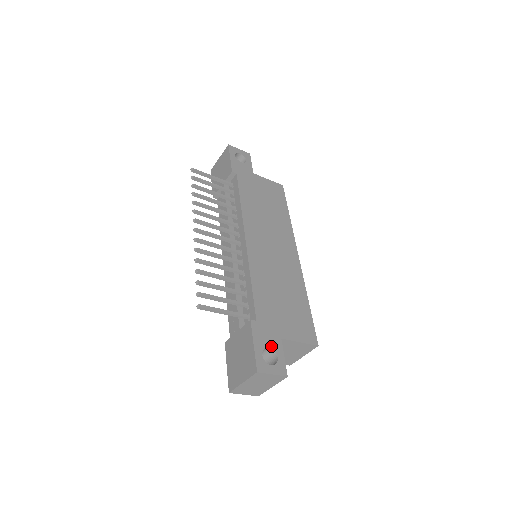
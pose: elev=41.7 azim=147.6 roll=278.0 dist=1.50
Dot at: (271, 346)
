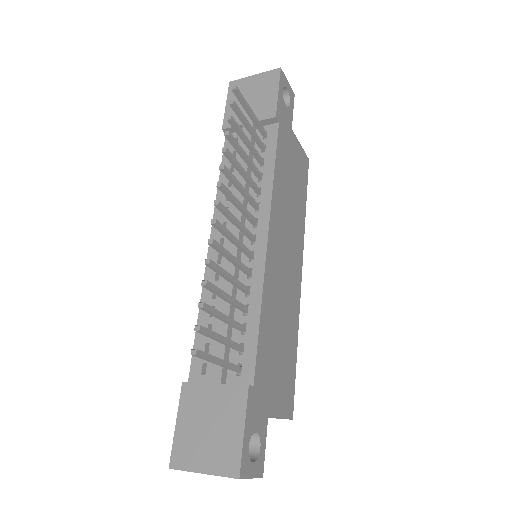
Dot at: (258, 429)
